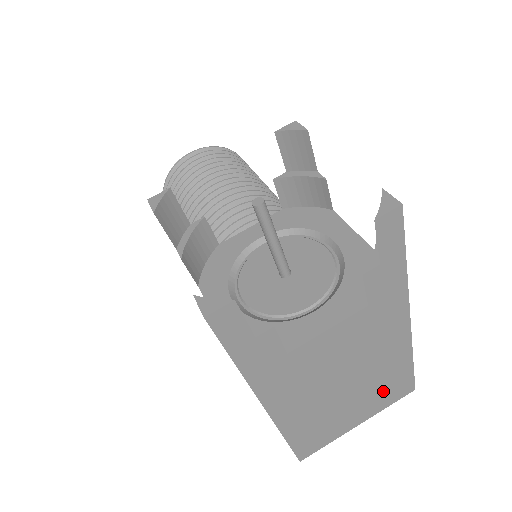
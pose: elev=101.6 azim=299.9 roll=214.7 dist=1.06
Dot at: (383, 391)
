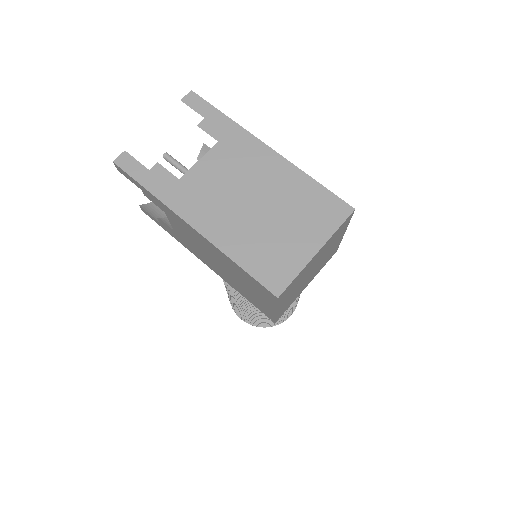
Dot at: (309, 211)
